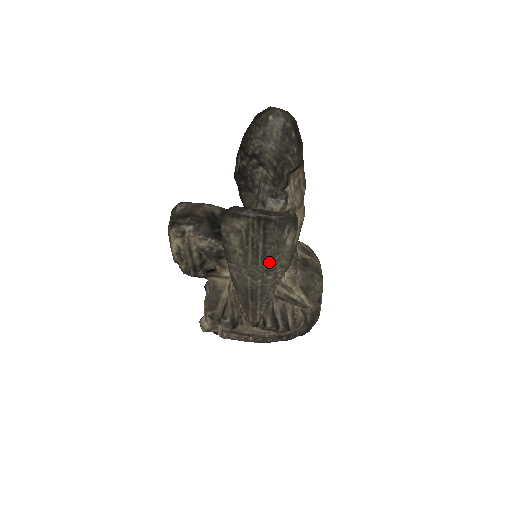
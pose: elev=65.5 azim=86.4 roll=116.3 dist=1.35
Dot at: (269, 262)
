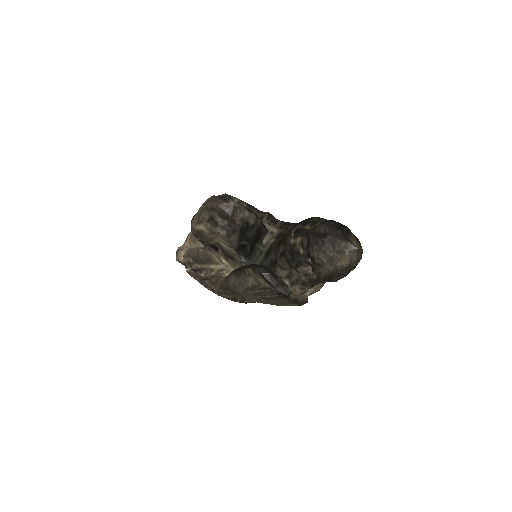
Dot at: (264, 301)
